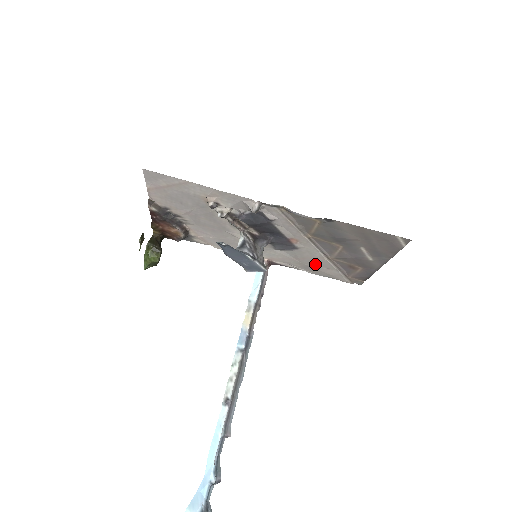
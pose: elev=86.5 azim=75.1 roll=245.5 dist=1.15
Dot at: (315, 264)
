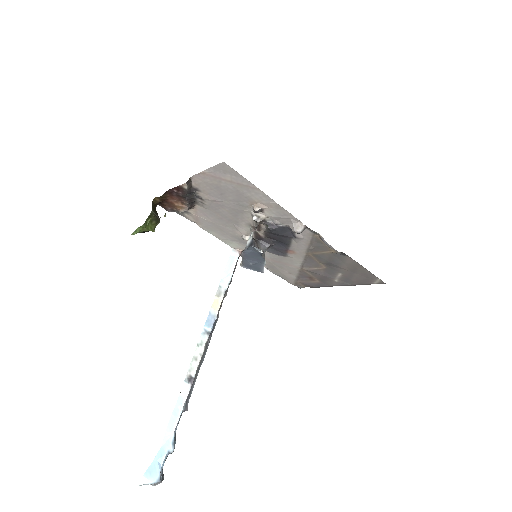
Dot at: (283, 267)
